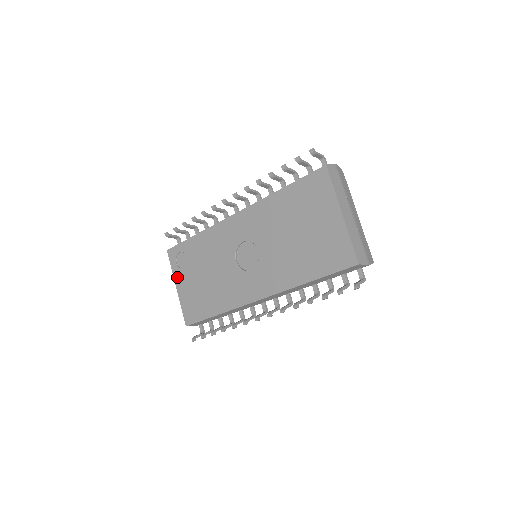
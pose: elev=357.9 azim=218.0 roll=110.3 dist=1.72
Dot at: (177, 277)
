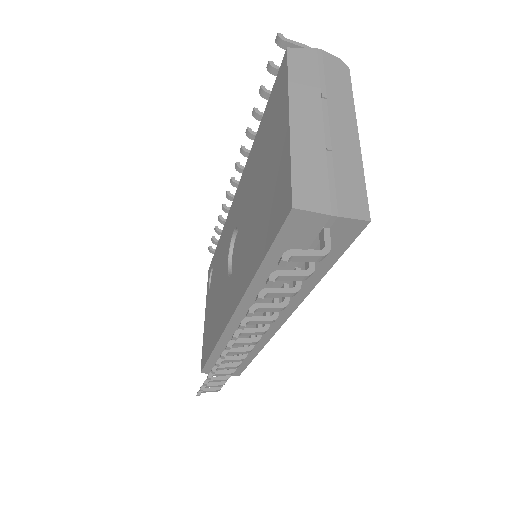
Dot at: (206, 303)
